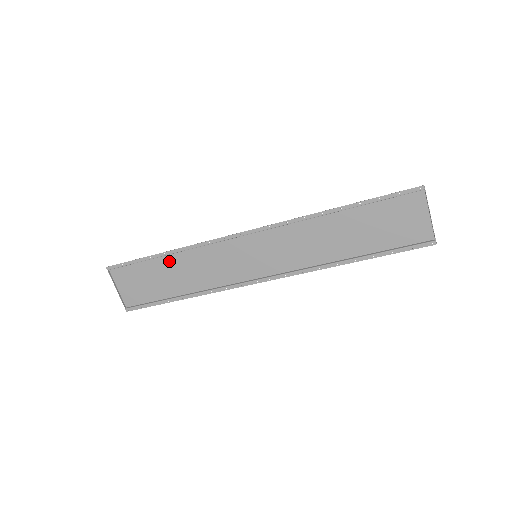
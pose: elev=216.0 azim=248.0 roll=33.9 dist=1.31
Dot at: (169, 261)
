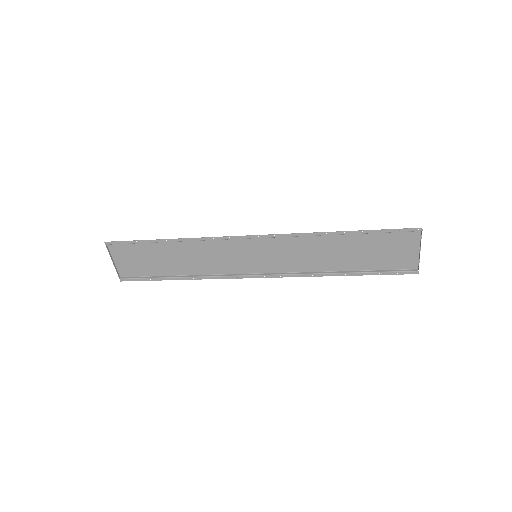
Dot at: (170, 246)
